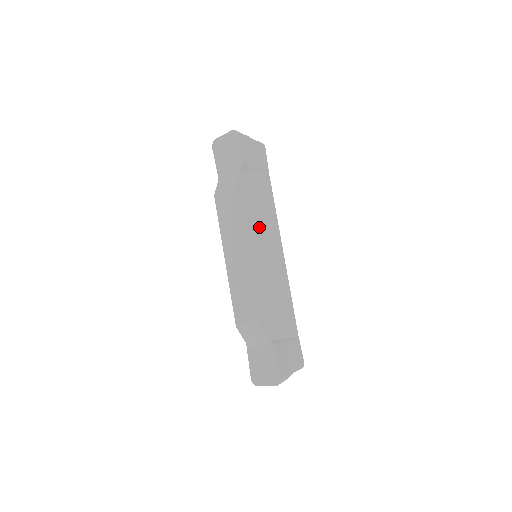
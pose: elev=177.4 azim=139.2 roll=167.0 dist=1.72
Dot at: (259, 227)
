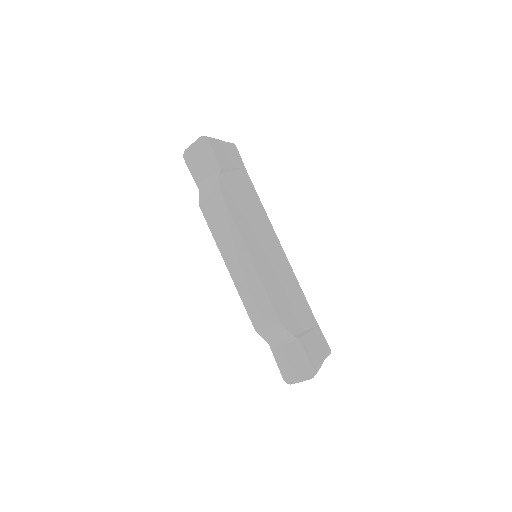
Dot at: (252, 226)
